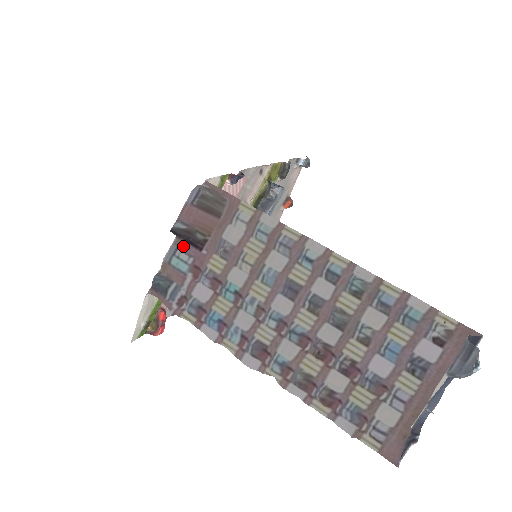
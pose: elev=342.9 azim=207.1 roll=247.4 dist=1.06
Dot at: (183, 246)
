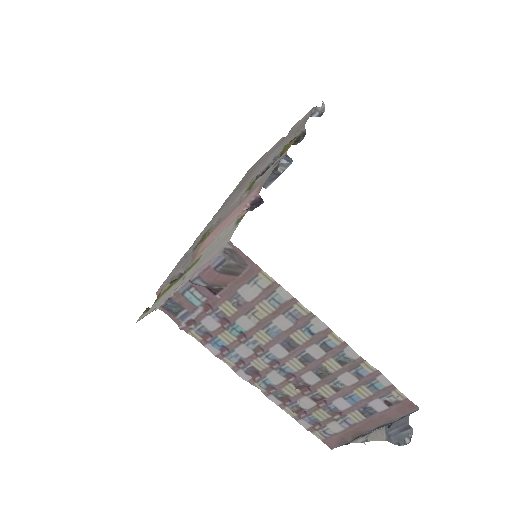
Dot at: (198, 286)
